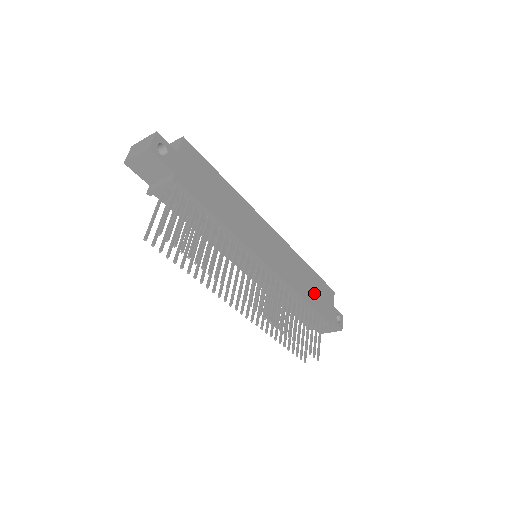
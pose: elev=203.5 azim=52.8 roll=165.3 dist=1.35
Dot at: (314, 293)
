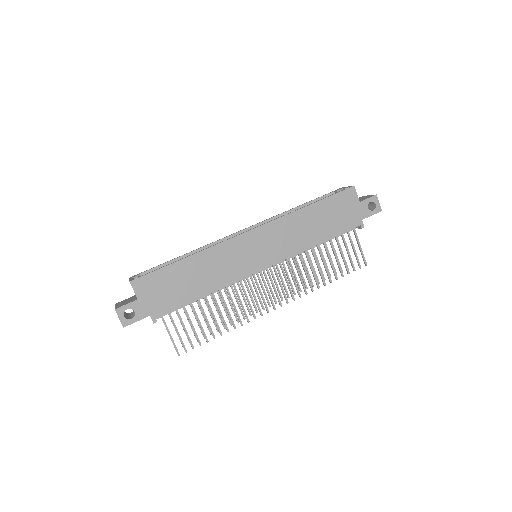
Dot at: (329, 222)
